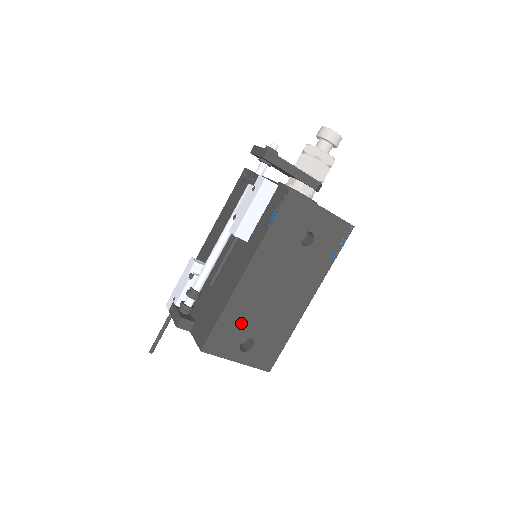
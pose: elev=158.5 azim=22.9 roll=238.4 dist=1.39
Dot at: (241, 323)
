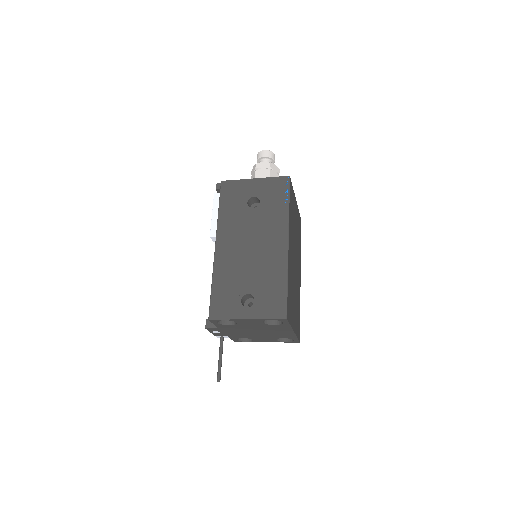
Dot at: (232, 284)
